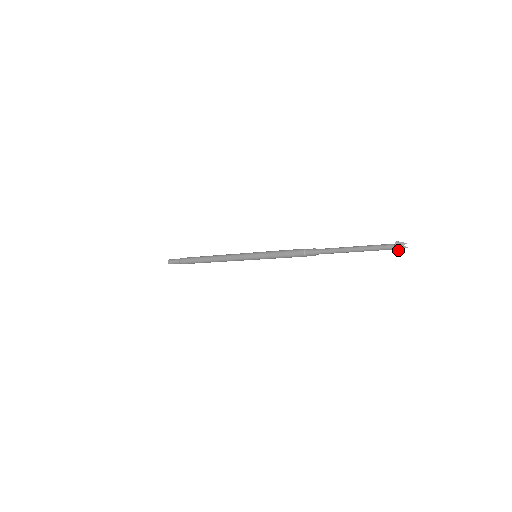
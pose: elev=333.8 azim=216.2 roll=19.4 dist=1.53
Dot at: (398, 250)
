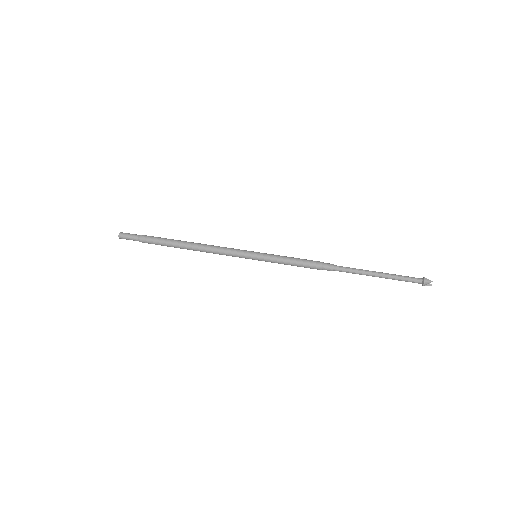
Dot at: (425, 284)
